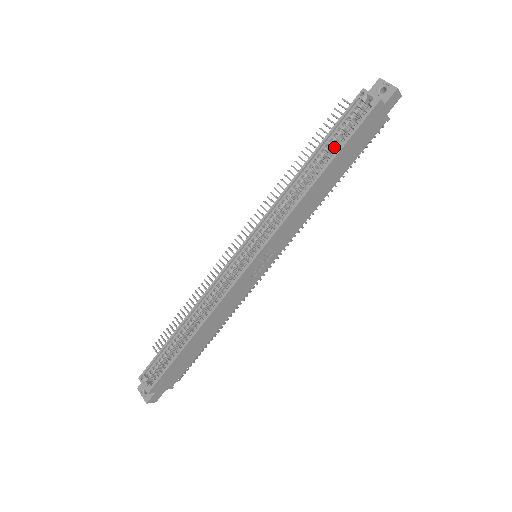
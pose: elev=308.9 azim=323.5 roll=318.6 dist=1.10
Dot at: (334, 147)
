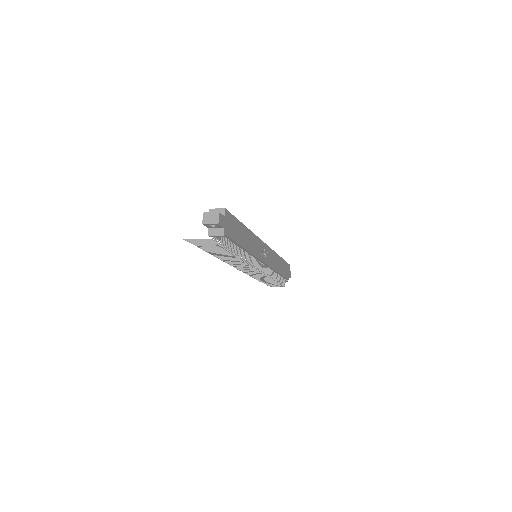
Dot at: occluded
